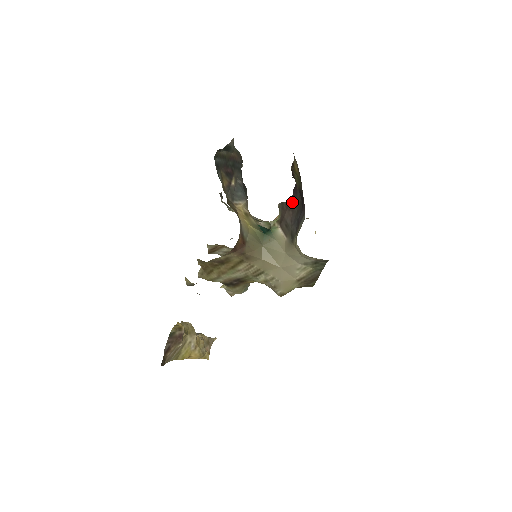
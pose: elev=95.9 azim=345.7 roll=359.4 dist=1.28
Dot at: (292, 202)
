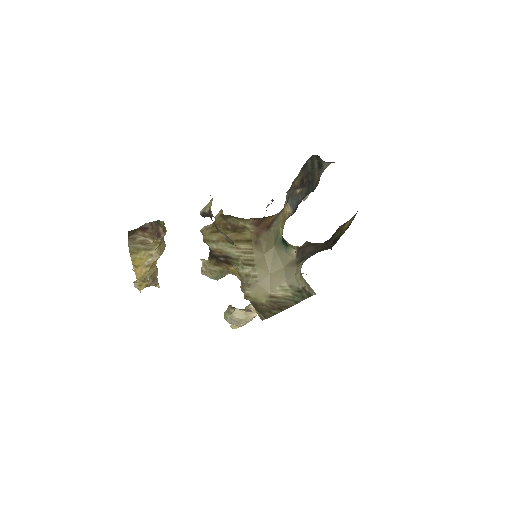
Dot at: (320, 244)
